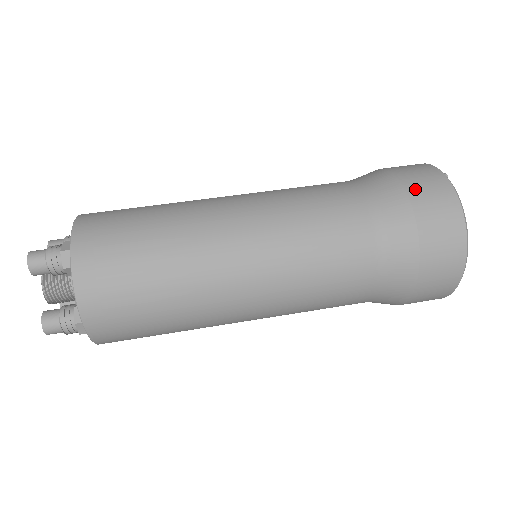
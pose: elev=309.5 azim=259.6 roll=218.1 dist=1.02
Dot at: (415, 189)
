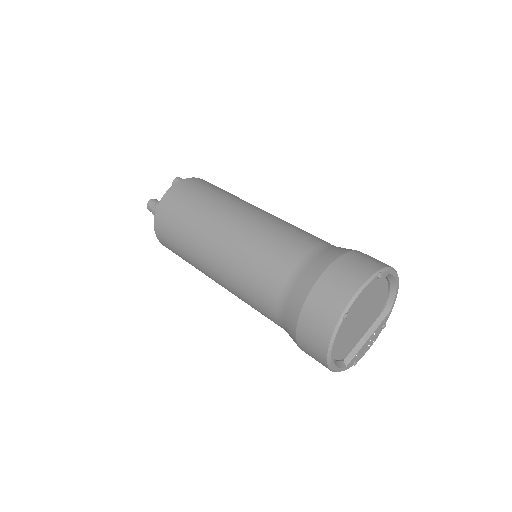
Dot at: (308, 312)
